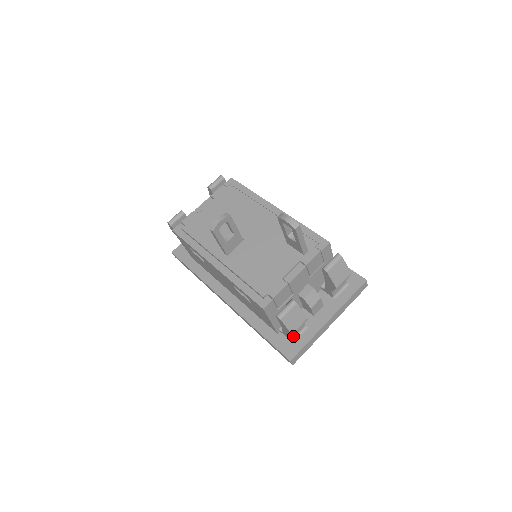
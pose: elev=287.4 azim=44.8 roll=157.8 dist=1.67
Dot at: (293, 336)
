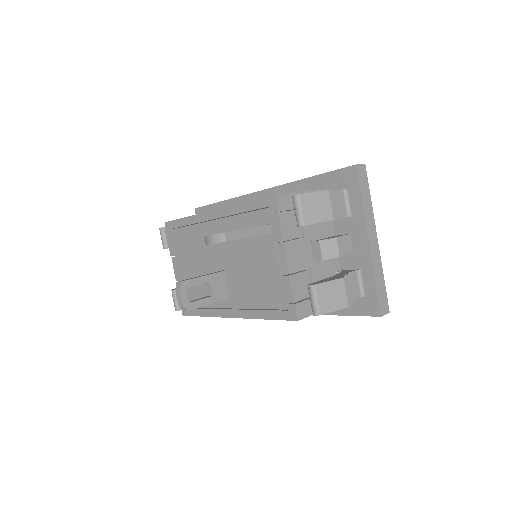
Dot at: (357, 293)
